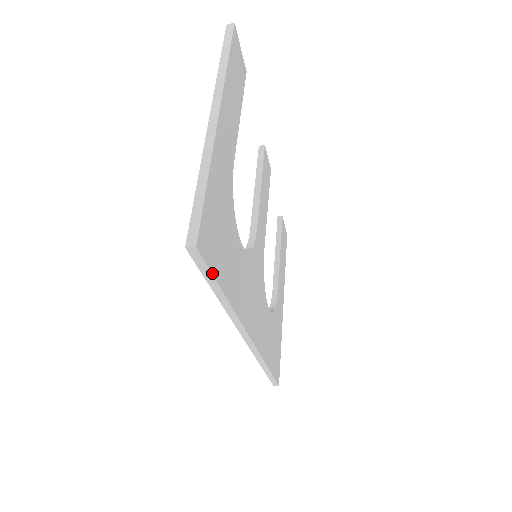
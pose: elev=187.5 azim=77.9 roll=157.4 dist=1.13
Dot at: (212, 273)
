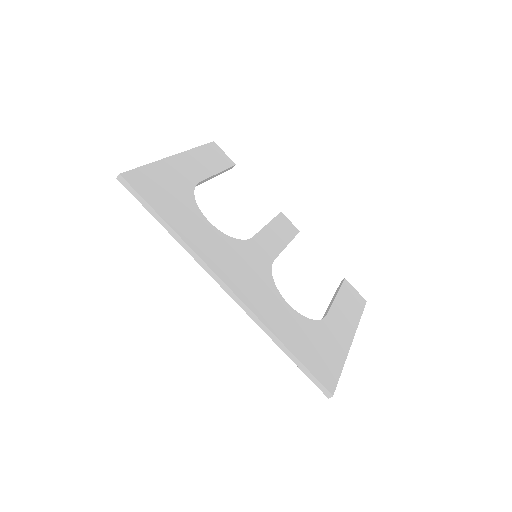
Dot at: (142, 197)
